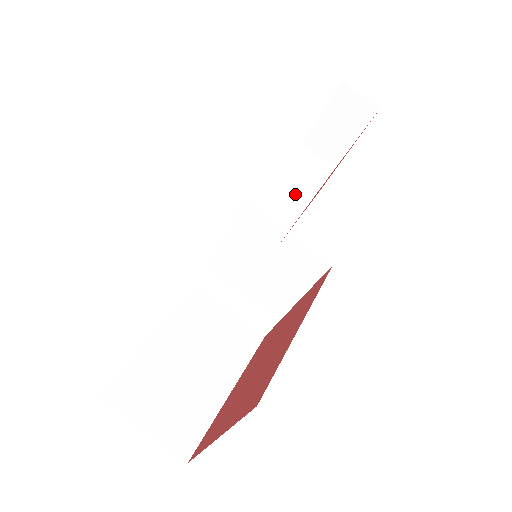
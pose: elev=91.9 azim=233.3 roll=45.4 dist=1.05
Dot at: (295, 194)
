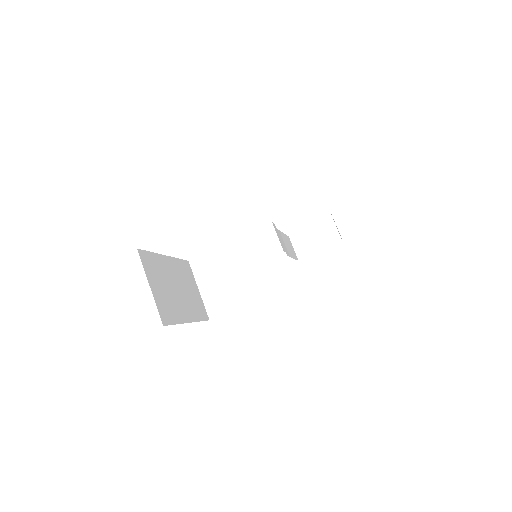
Dot at: (286, 247)
